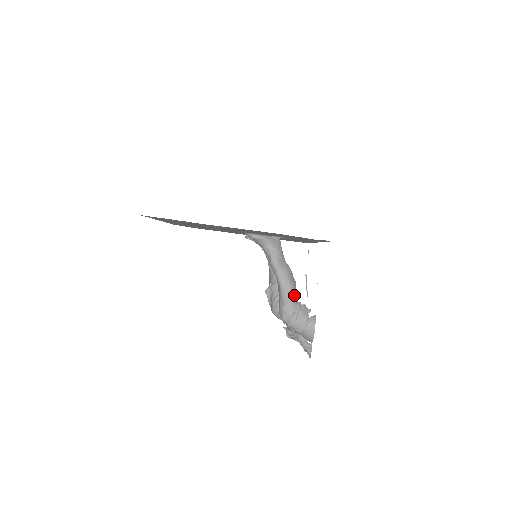
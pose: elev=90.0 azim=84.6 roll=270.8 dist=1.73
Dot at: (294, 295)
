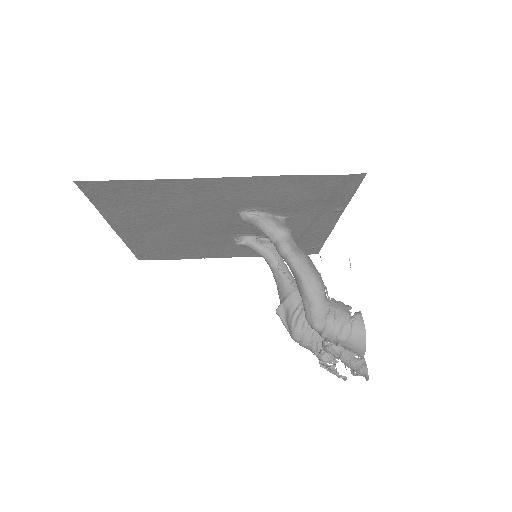
Dot at: (323, 288)
